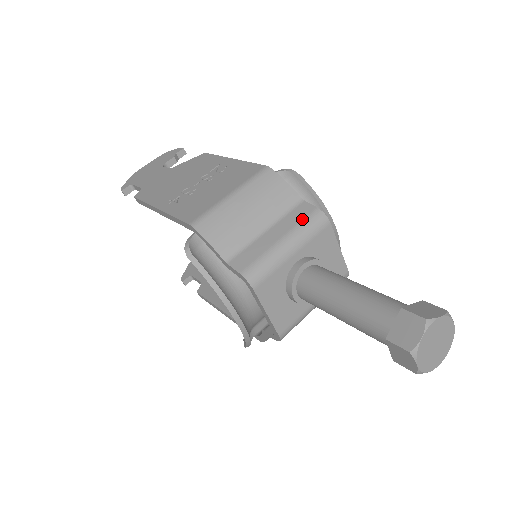
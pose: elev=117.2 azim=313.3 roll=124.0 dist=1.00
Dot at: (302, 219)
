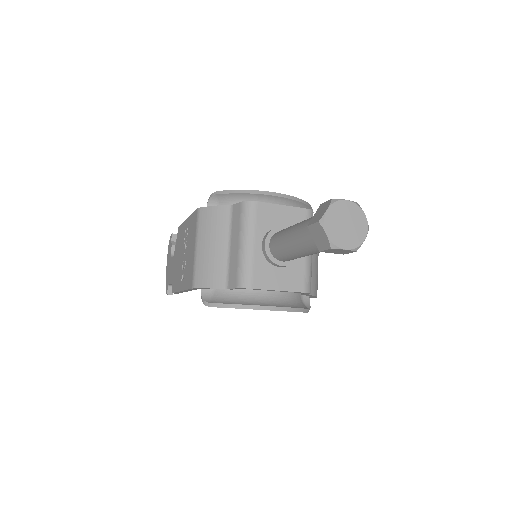
Dot at: (239, 219)
